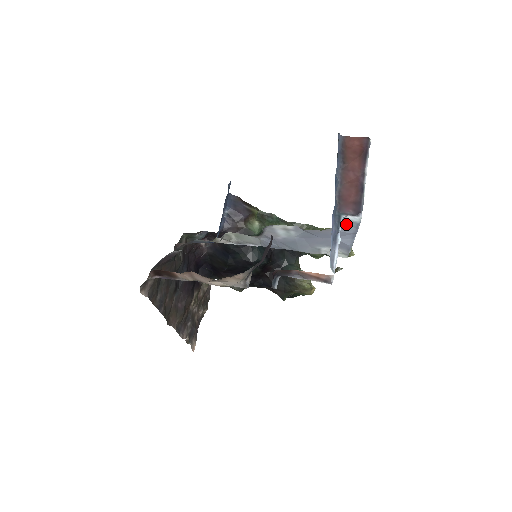
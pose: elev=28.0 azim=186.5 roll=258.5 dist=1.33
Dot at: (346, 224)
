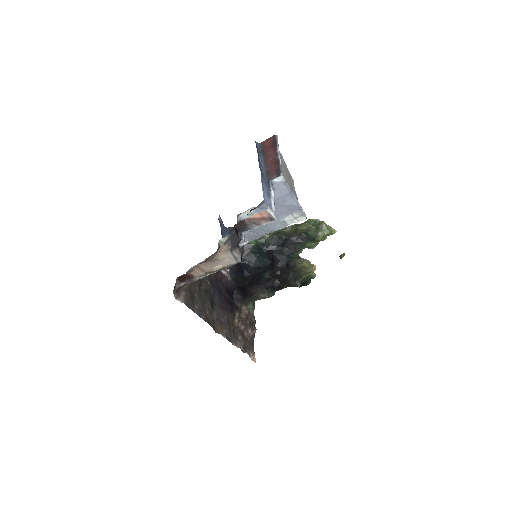
Dot at: (278, 187)
